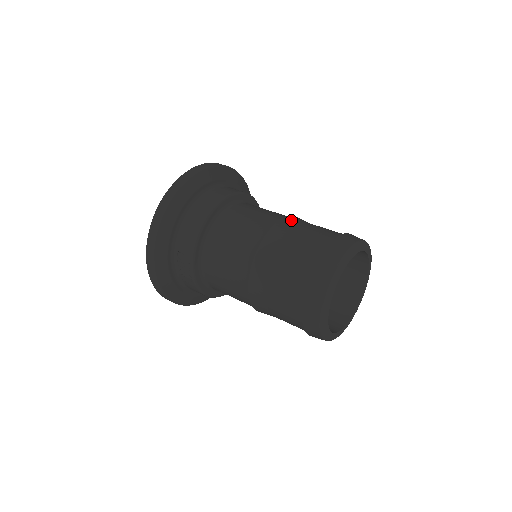
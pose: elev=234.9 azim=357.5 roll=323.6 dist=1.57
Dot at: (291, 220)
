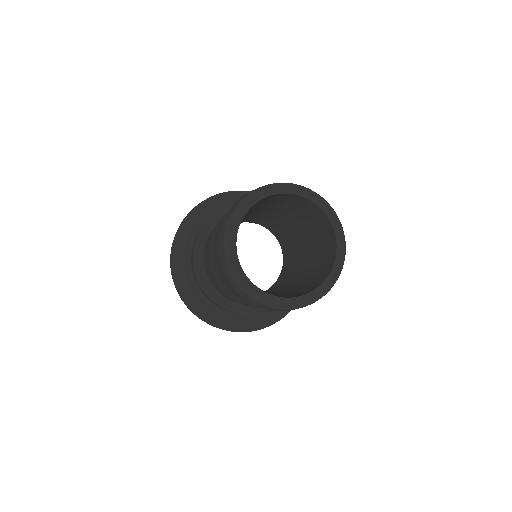
Dot at: occluded
